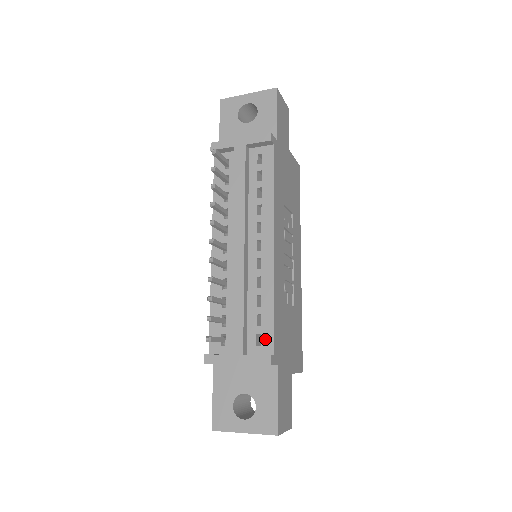
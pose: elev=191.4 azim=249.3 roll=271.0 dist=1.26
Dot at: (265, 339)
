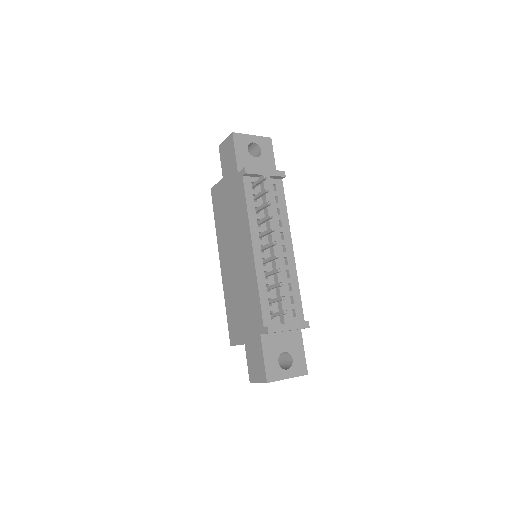
Dot at: (298, 312)
